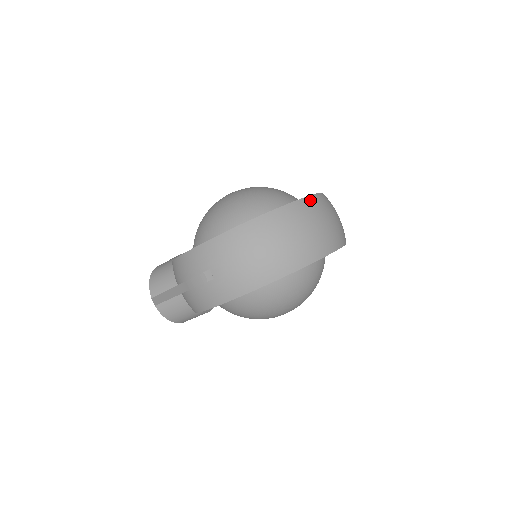
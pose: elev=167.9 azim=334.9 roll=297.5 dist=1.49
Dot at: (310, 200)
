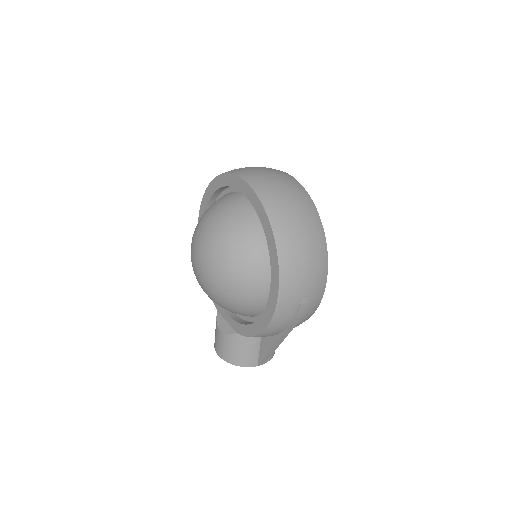
Dot at: (256, 187)
